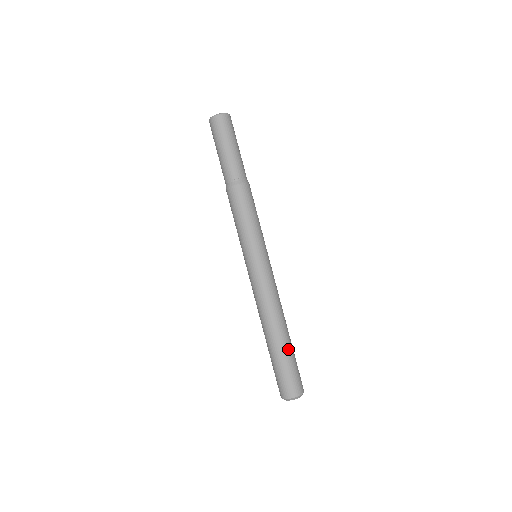
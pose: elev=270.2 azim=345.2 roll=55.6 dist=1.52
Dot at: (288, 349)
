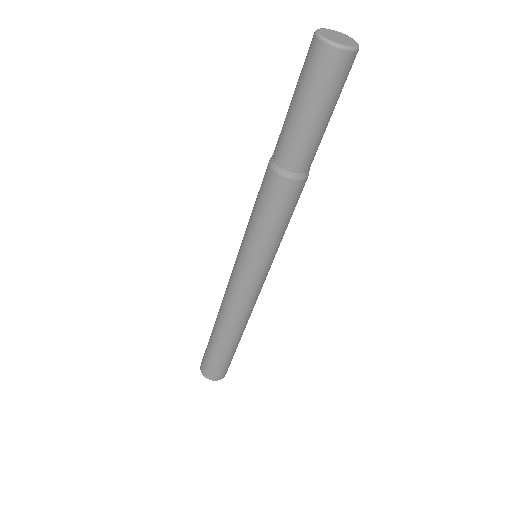
Dot at: (219, 349)
